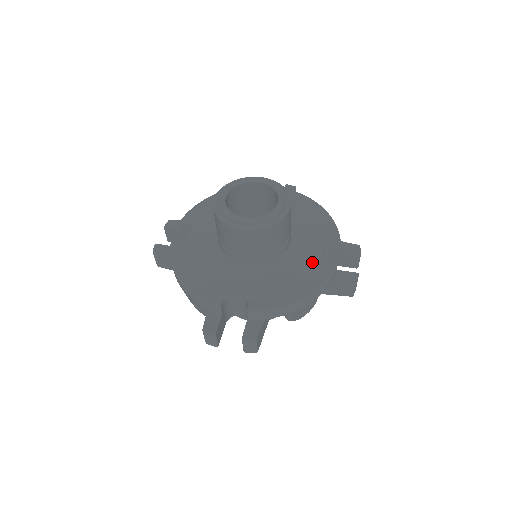
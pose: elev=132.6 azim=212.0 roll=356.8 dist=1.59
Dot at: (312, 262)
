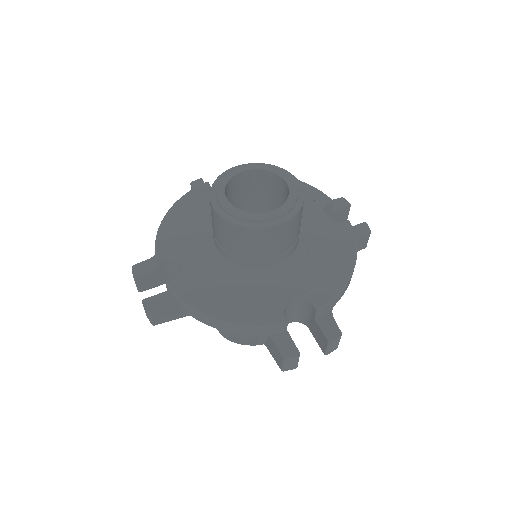
Dot at: (330, 231)
